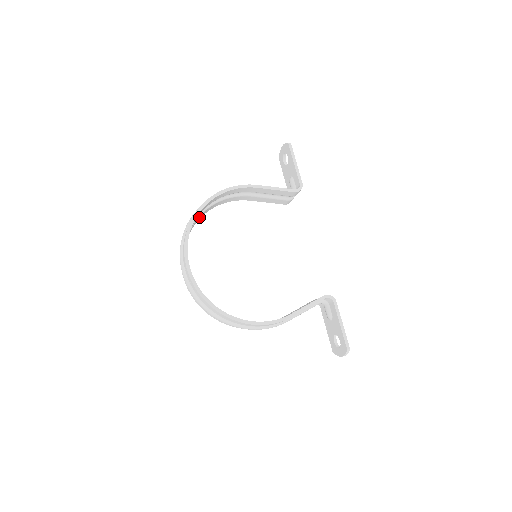
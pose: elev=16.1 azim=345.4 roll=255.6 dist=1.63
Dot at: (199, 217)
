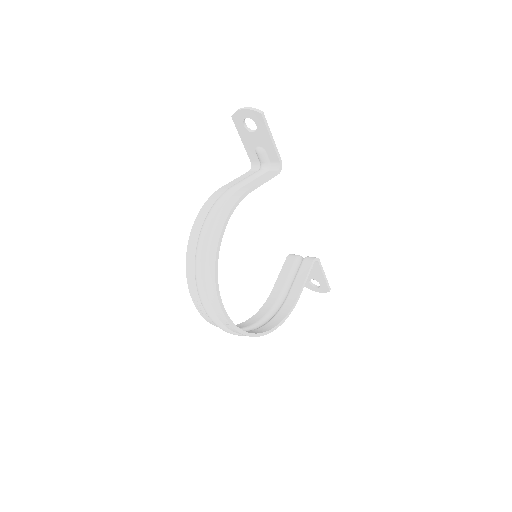
Dot at: (196, 247)
